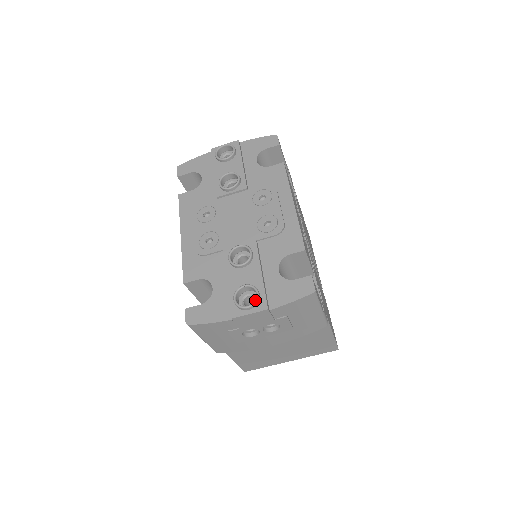
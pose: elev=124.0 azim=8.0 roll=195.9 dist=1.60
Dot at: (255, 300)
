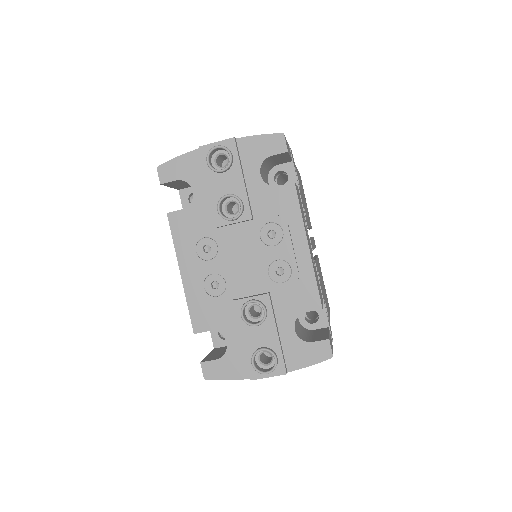
Dot at: (274, 367)
